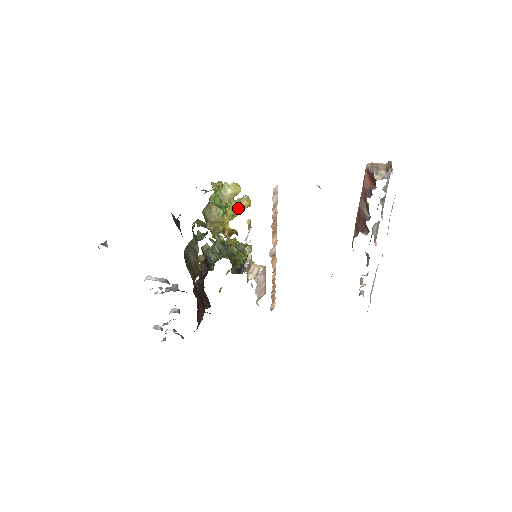
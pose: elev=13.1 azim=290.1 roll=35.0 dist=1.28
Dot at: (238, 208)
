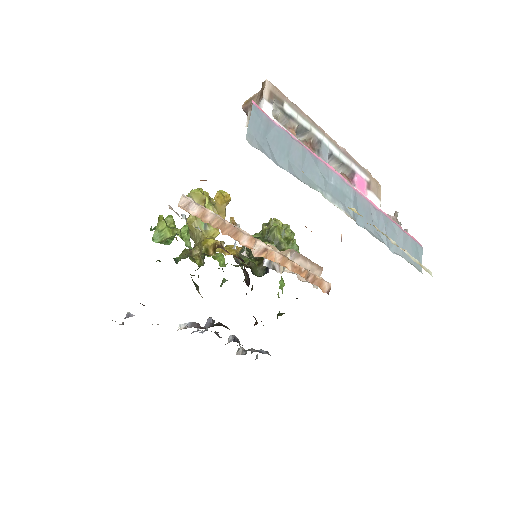
Dot at: (218, 210)
